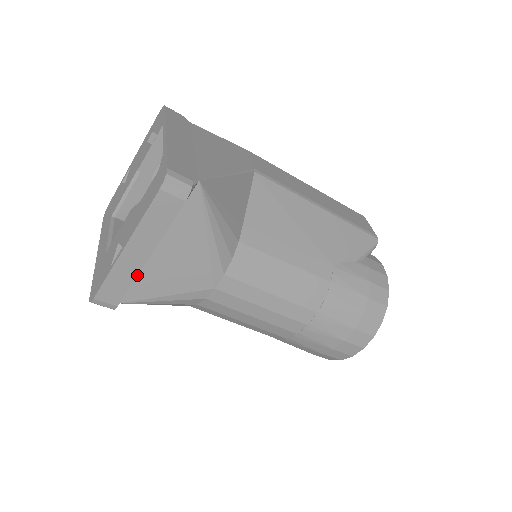
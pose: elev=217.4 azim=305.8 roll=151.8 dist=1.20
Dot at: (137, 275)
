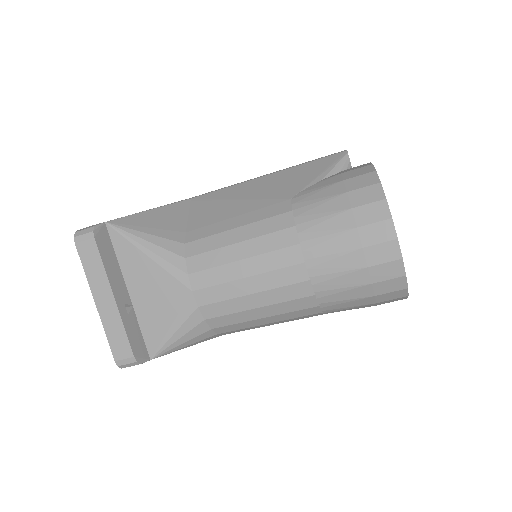
Dot at: (121, 319)
